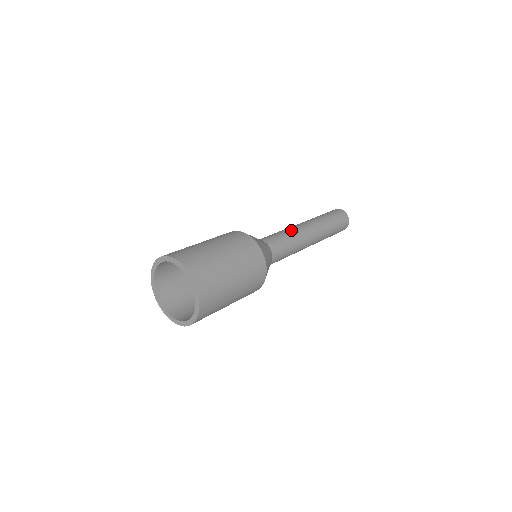
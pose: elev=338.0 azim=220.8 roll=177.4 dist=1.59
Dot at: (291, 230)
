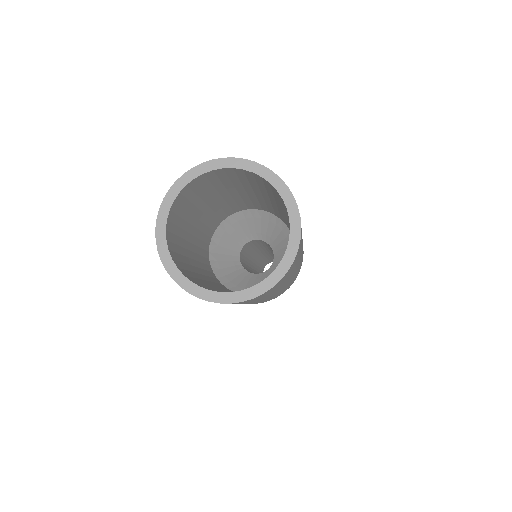
Dot at: occluded
